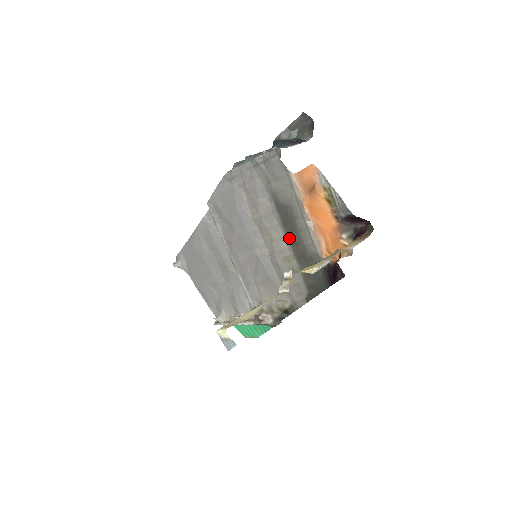
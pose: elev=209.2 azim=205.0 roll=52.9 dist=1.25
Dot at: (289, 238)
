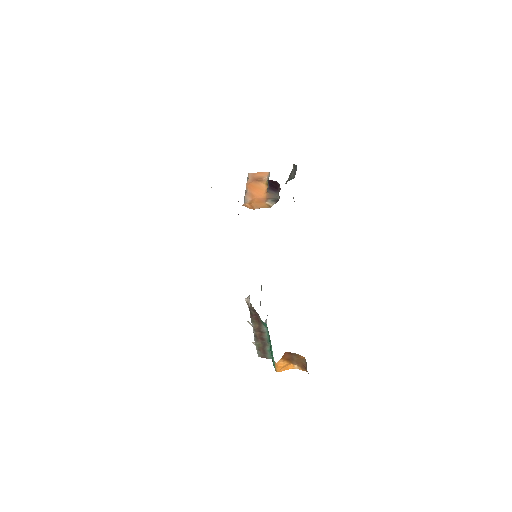
Dot at: occluded
